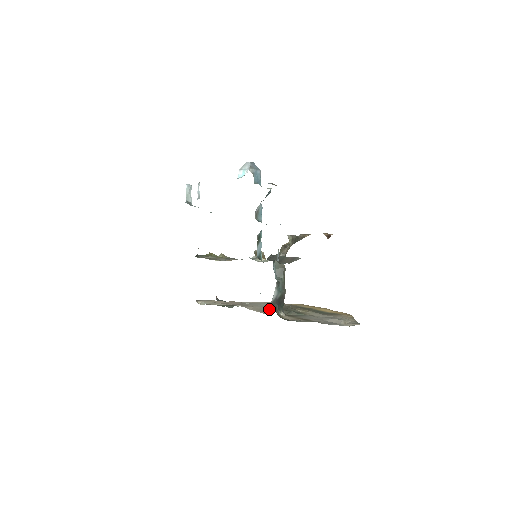
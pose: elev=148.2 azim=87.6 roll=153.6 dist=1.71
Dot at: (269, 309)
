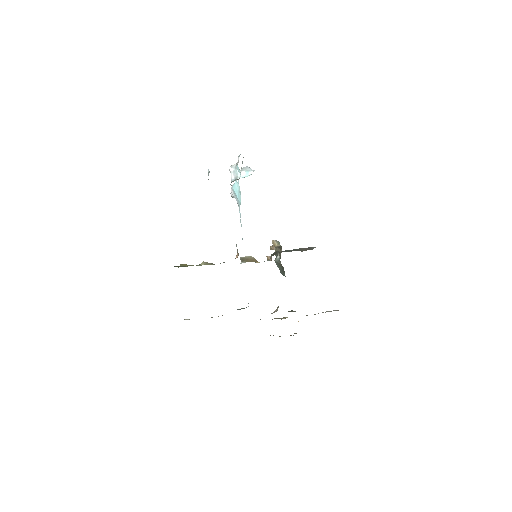
Dot at: occluded
